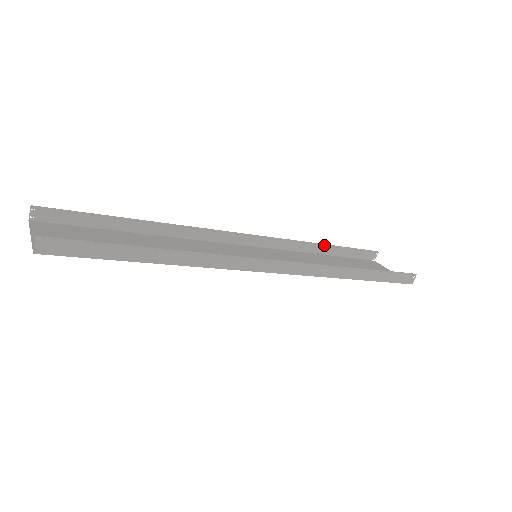
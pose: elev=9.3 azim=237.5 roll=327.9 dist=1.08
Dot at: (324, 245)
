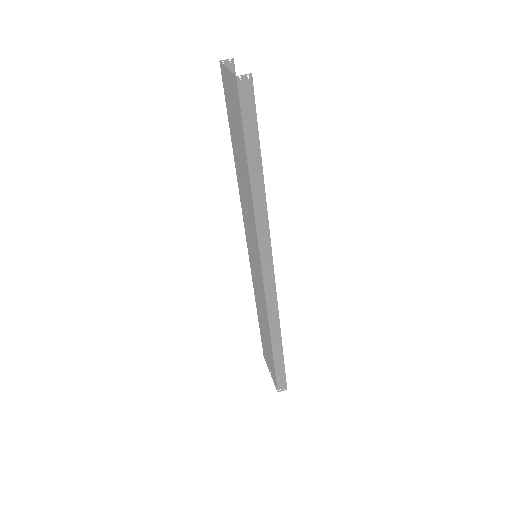
Dot at: occluded
